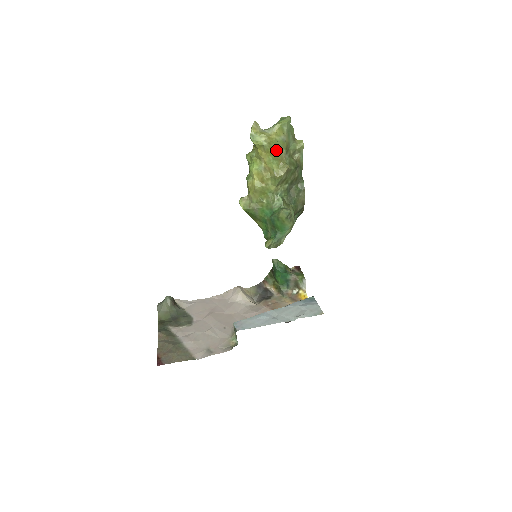
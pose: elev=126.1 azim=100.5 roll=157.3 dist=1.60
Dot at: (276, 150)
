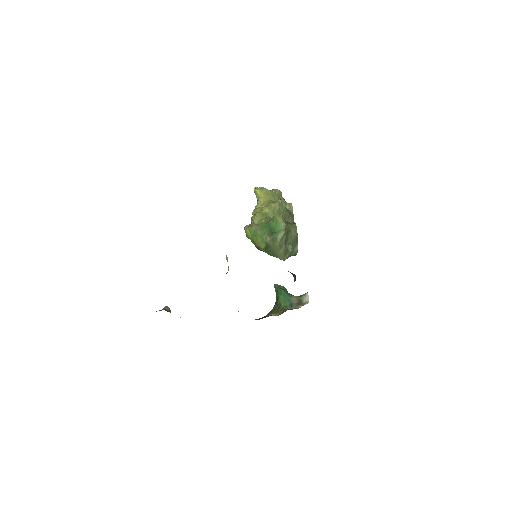
Dot at: (271, 194)
